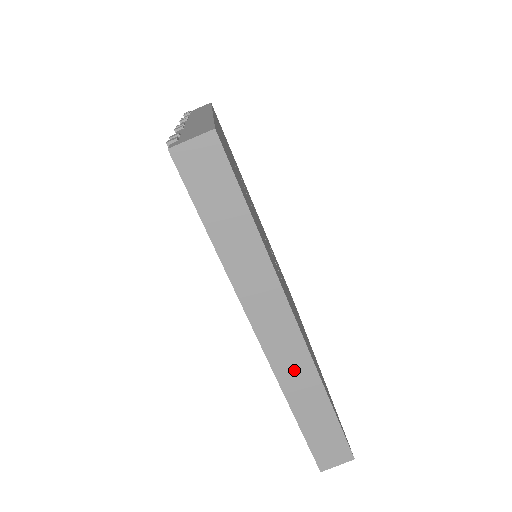
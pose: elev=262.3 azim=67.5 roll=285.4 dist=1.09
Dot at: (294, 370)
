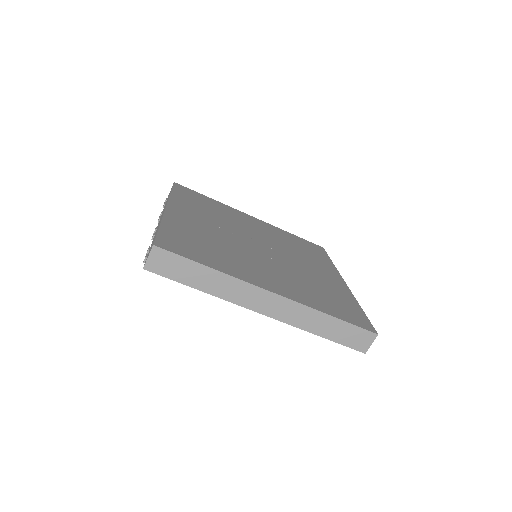
Dot at: (296, 315)
